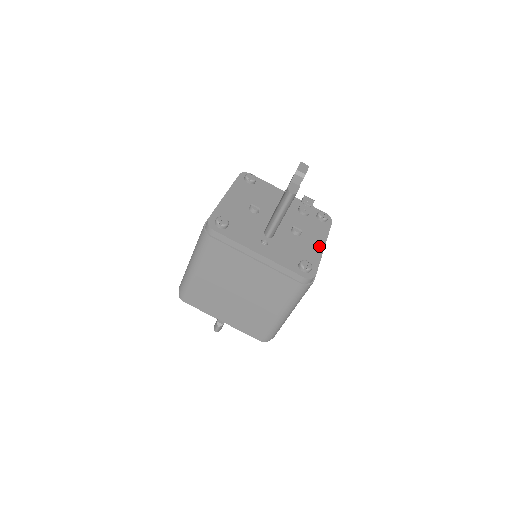
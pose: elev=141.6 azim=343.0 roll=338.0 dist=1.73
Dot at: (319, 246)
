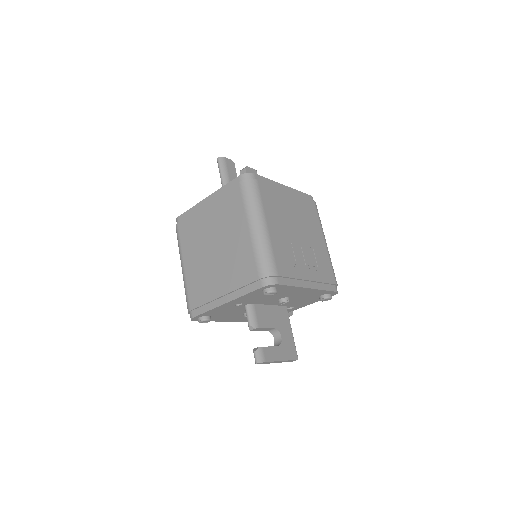
Dot at: occluded
